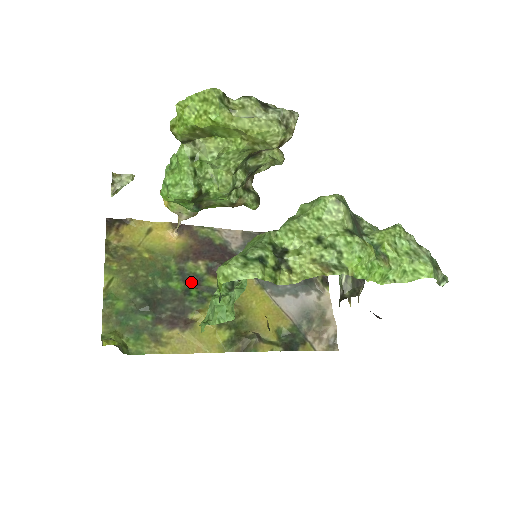
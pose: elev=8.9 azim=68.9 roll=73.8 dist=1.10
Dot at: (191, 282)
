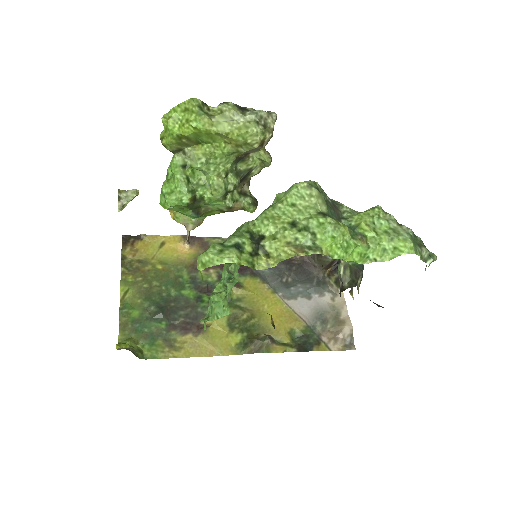
Dot at: (203, 289)
